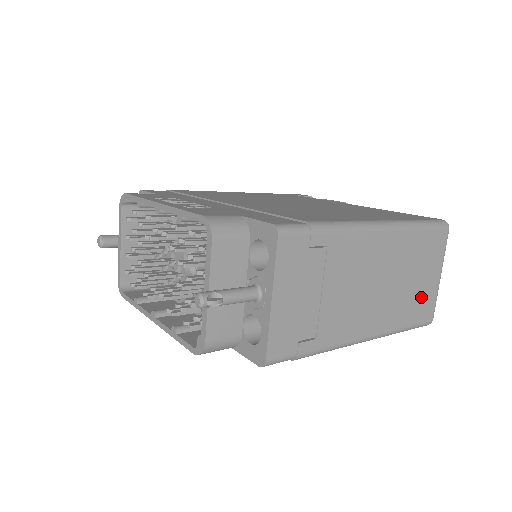
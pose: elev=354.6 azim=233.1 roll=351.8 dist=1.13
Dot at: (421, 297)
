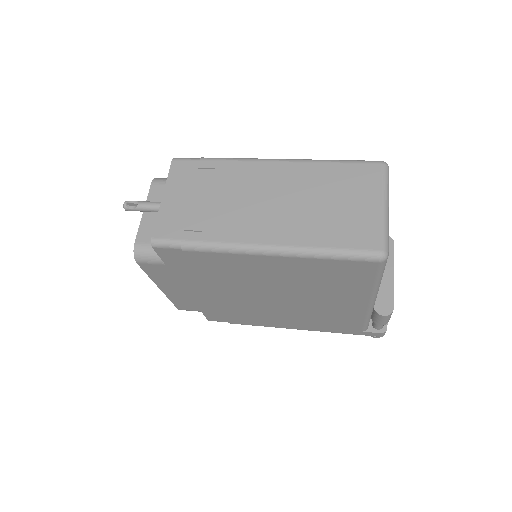
Dot at: (350, 222)
